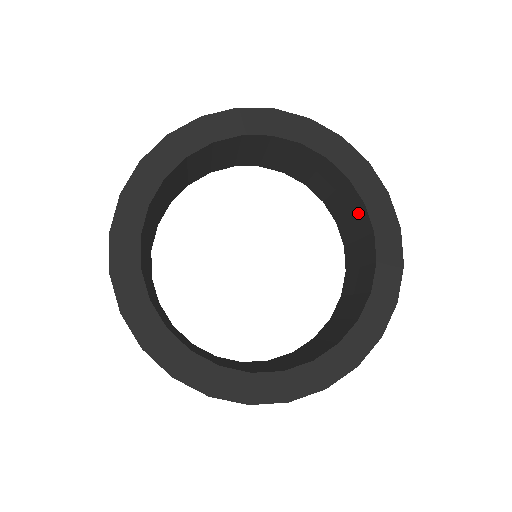
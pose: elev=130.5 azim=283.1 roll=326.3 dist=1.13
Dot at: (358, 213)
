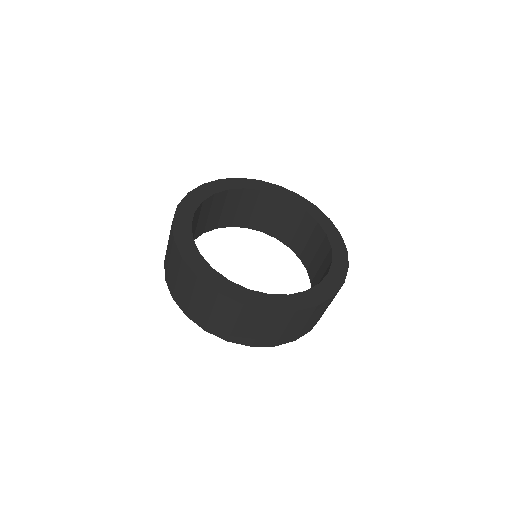
Dot at: occluded
